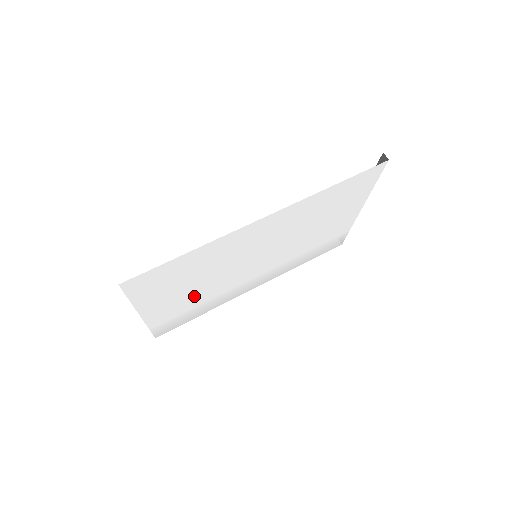
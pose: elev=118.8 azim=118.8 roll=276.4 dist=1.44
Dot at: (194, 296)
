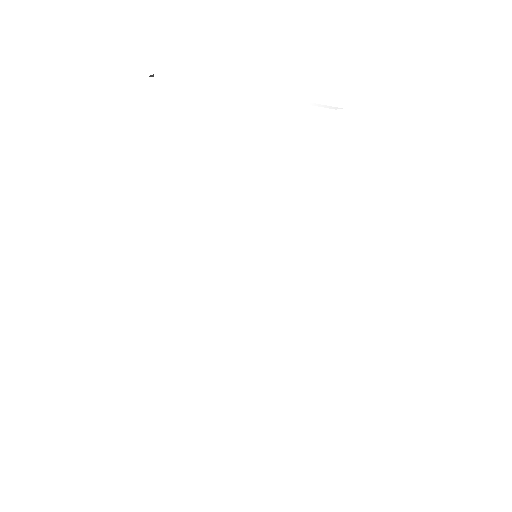
Dot at: (272, 338)
